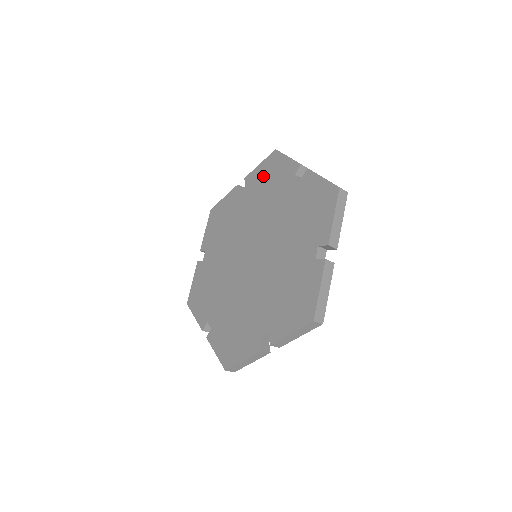
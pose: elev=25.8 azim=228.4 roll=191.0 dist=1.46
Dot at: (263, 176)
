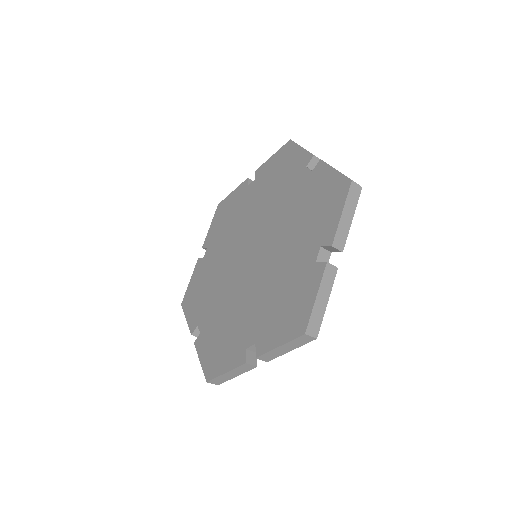
Dot at: (219, 223)
